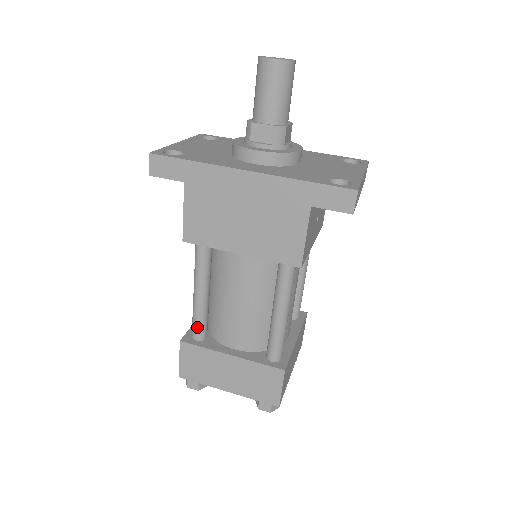
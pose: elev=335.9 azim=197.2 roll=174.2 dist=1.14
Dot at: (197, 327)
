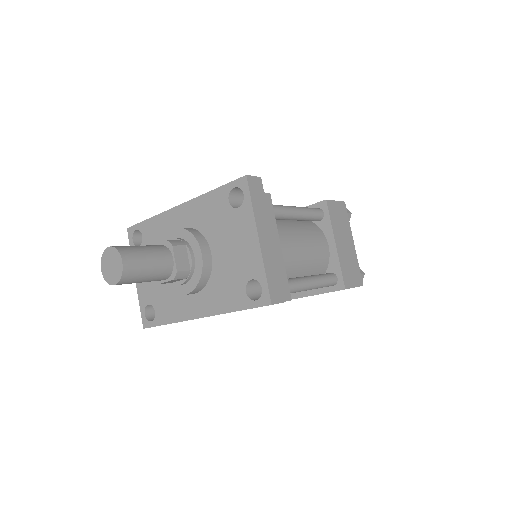
Dot at: occluded
